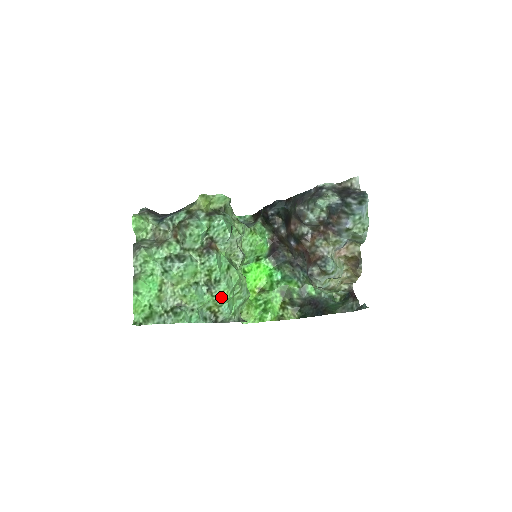
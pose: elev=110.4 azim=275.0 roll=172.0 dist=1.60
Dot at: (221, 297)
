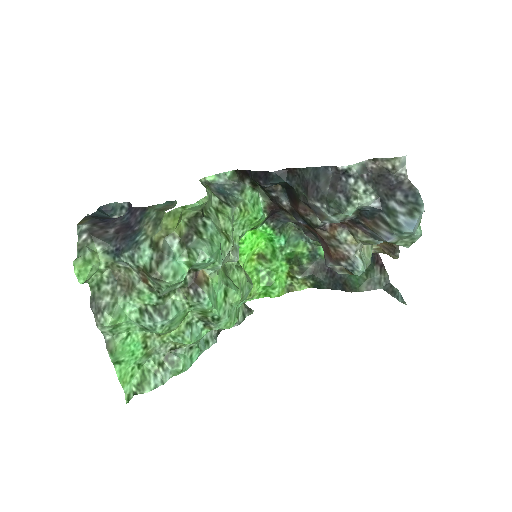
Dot at: occluded
